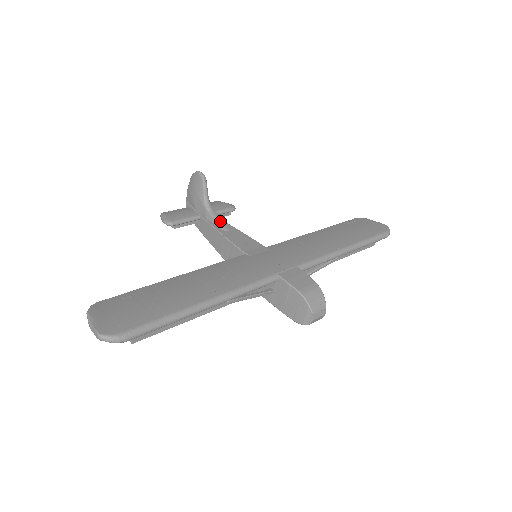
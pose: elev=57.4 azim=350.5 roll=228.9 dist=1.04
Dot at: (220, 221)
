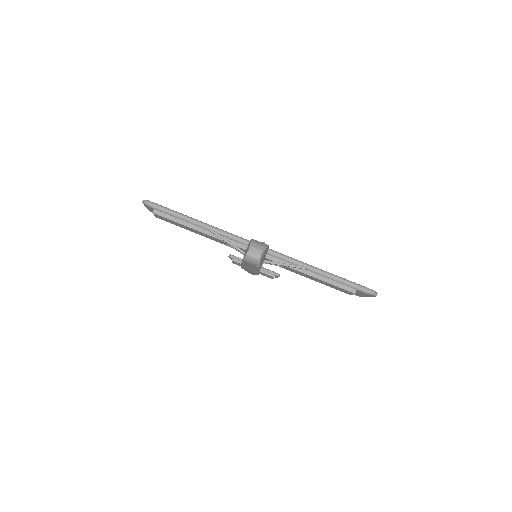
Dot at: occluded
